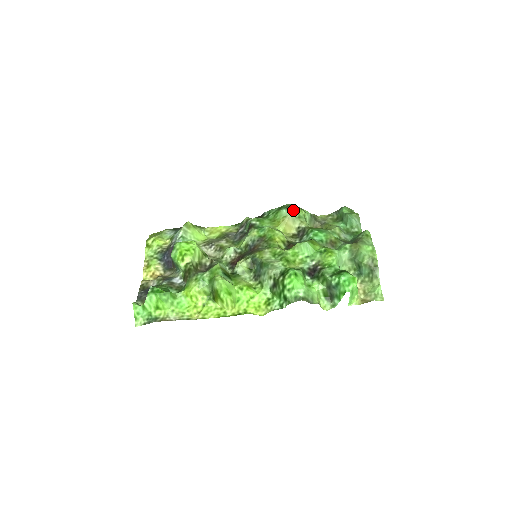
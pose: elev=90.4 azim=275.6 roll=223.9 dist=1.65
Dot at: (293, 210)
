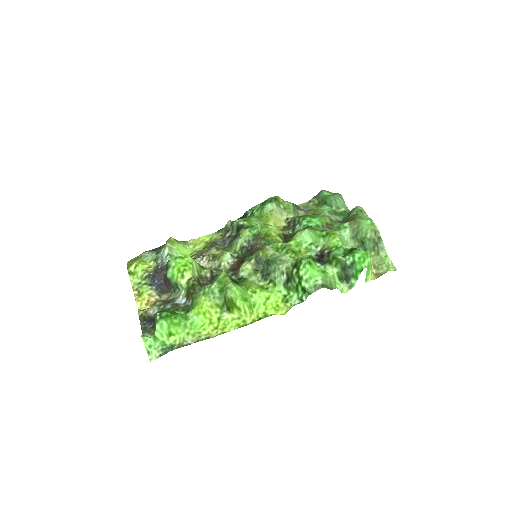
Dot at: (277, 202)
